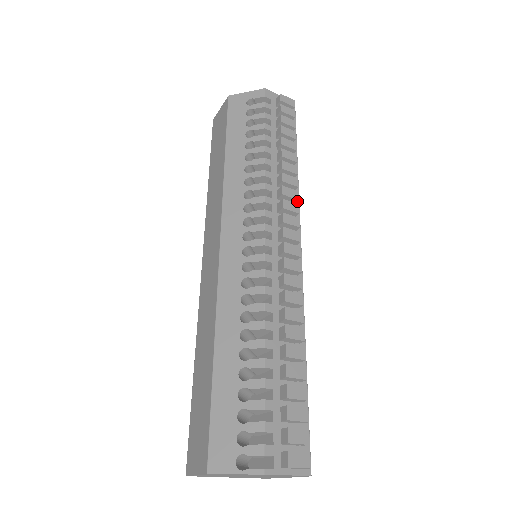
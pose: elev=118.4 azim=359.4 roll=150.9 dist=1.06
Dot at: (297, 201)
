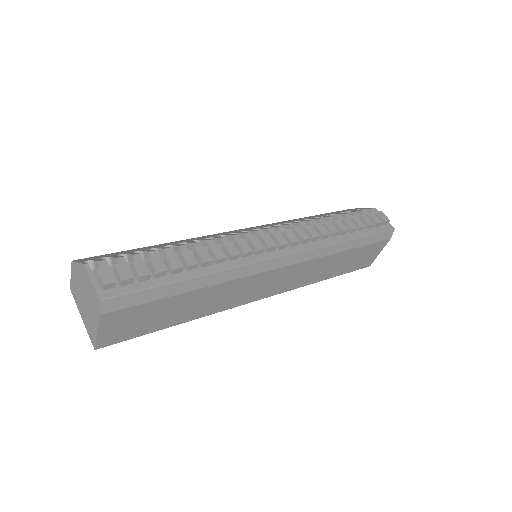
Dot at: (316, 245)
